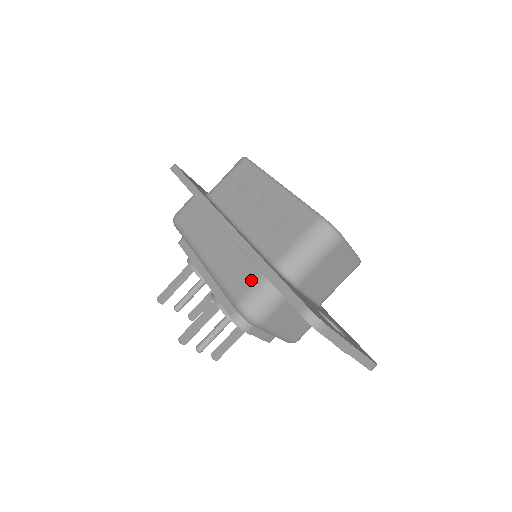
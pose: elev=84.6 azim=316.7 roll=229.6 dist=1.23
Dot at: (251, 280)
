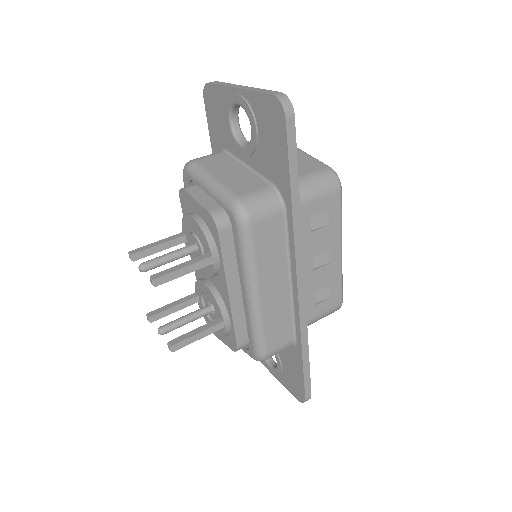
Dot at: occluded
